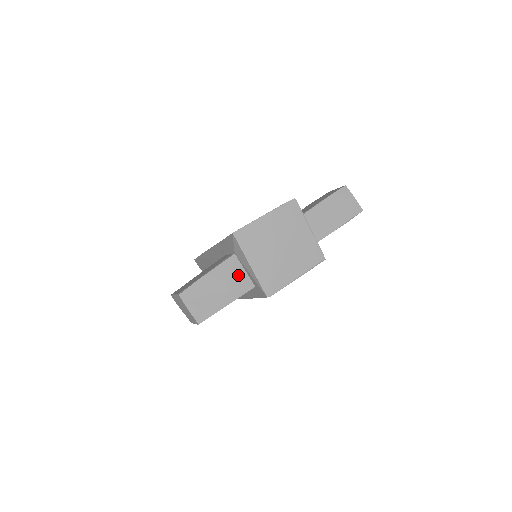
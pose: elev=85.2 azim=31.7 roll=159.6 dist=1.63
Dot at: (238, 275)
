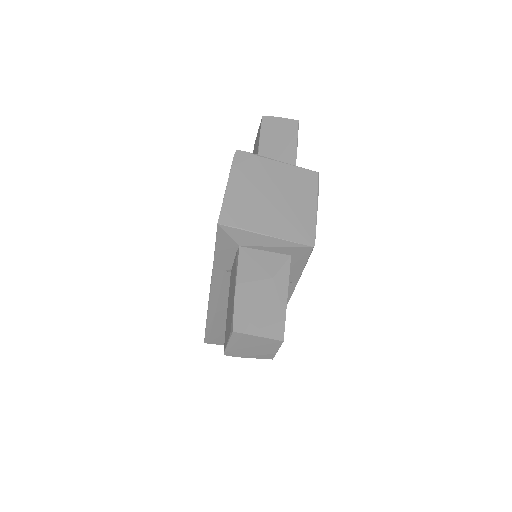
Dot at: (264, 261)
